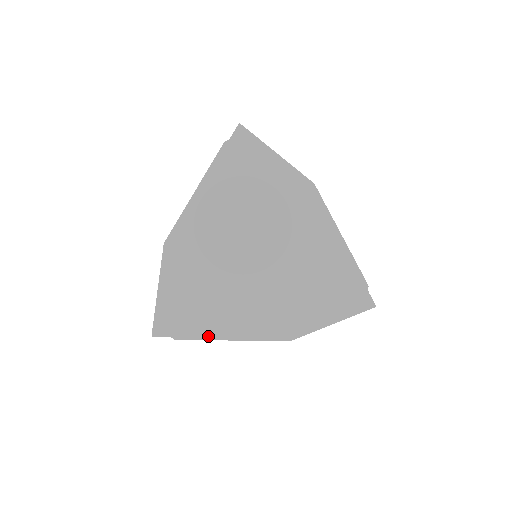
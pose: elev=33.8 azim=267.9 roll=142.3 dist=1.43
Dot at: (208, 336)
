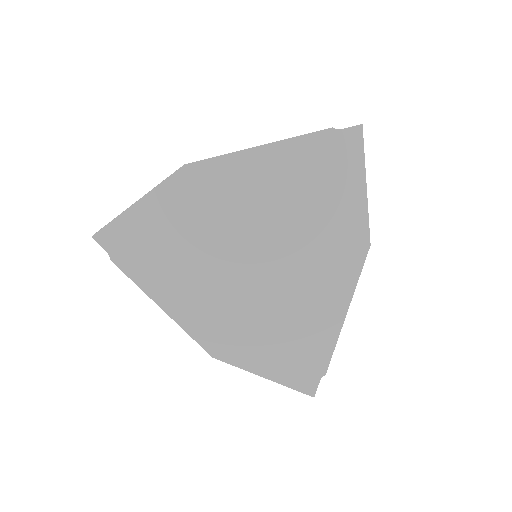
Dot at: (144, 286)
